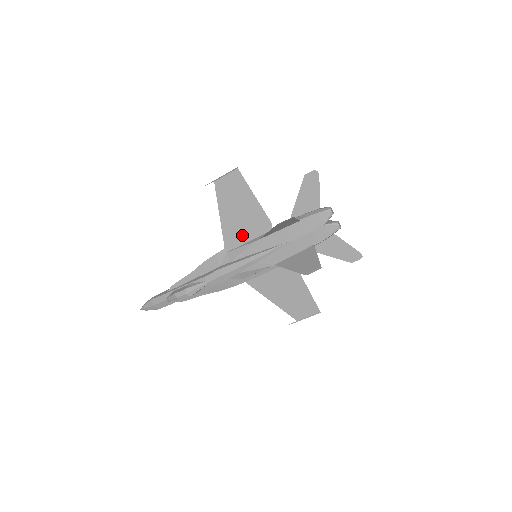
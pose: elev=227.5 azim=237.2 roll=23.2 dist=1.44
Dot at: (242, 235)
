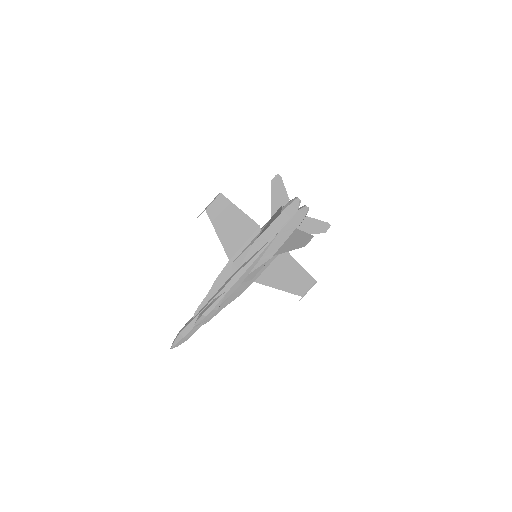
Dot at: (240, 244)
